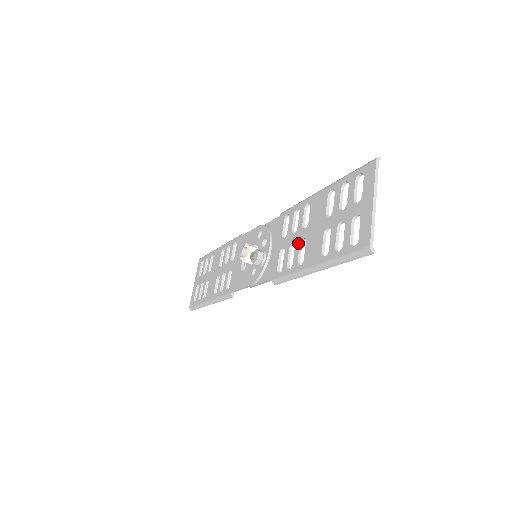
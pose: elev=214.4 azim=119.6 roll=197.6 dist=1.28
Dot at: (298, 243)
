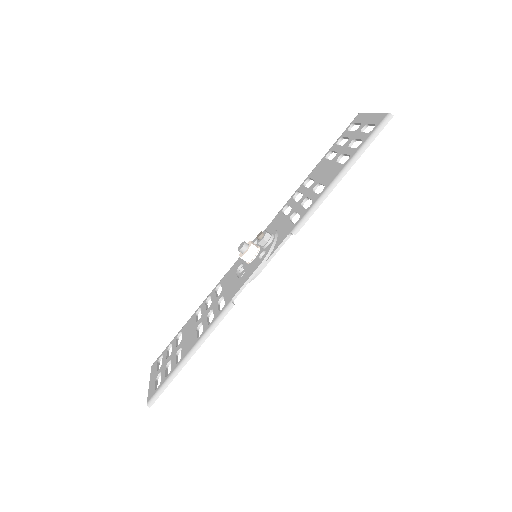
Dot at: (310, 192)
